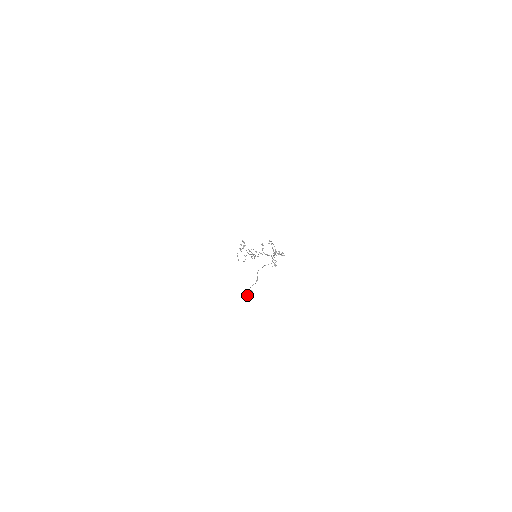
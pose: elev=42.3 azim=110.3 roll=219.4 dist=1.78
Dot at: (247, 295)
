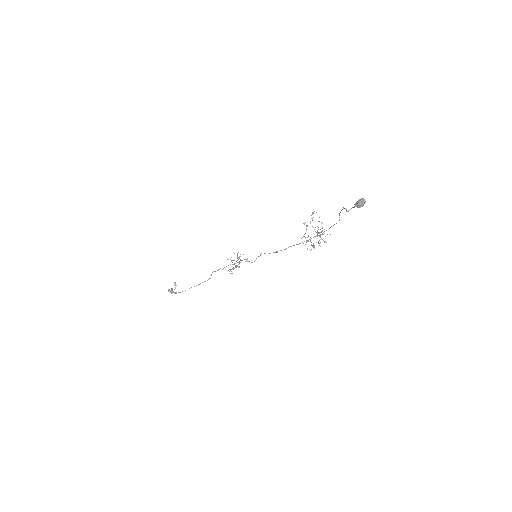
Dot at: (360, 202)
